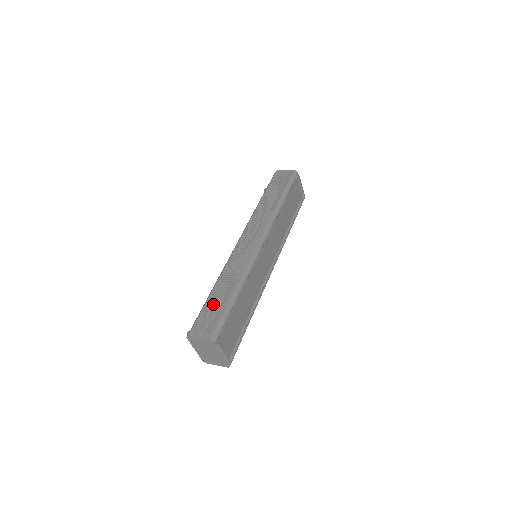
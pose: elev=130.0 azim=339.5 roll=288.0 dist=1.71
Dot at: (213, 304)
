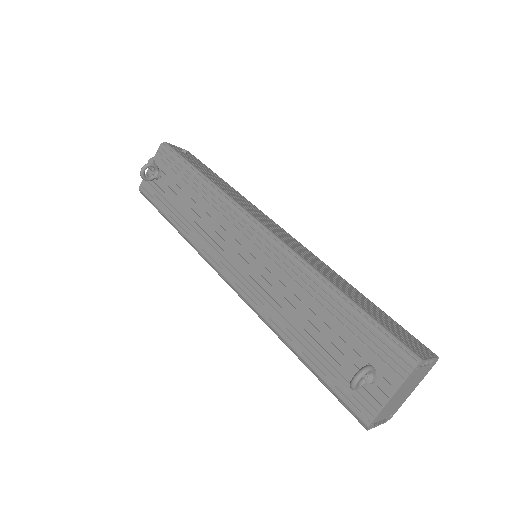
Dot at: (371, 309)
